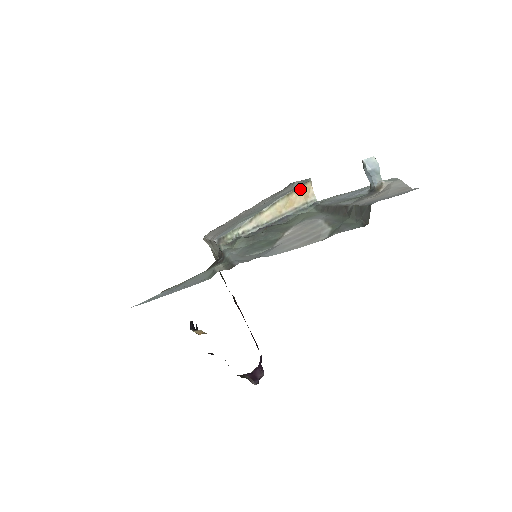
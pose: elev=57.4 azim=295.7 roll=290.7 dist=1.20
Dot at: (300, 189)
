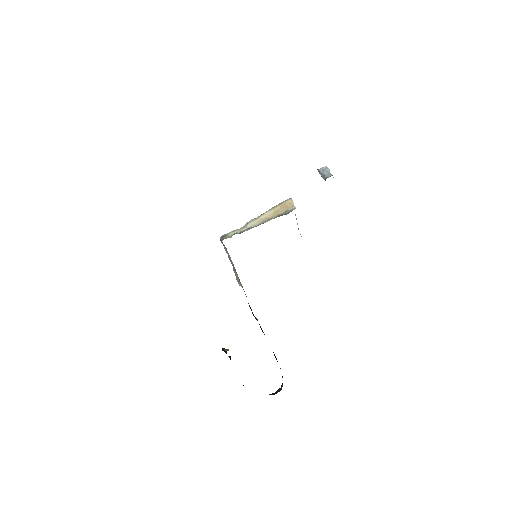
Dot at: (283, 204)
